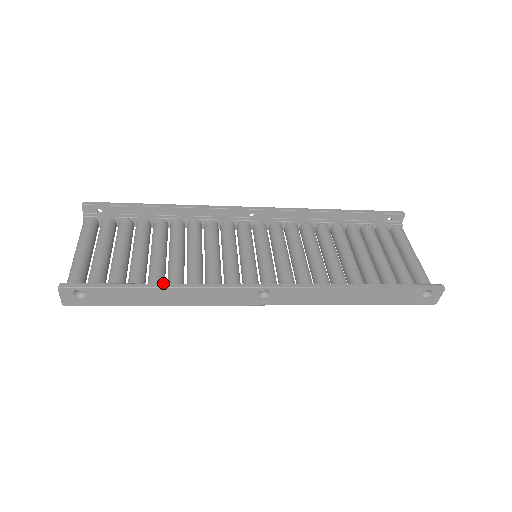
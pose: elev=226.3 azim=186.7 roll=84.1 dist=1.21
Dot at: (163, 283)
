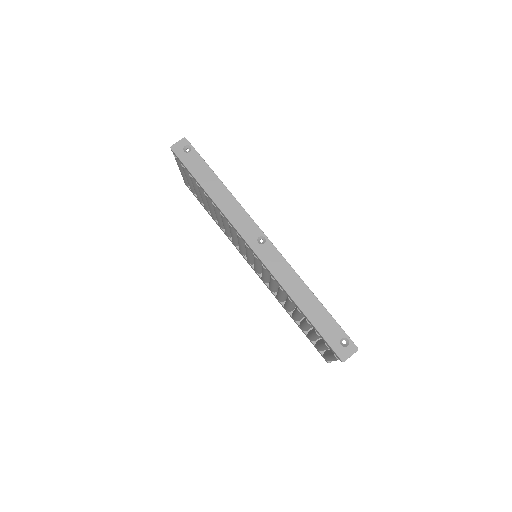
Dot at: occluded
